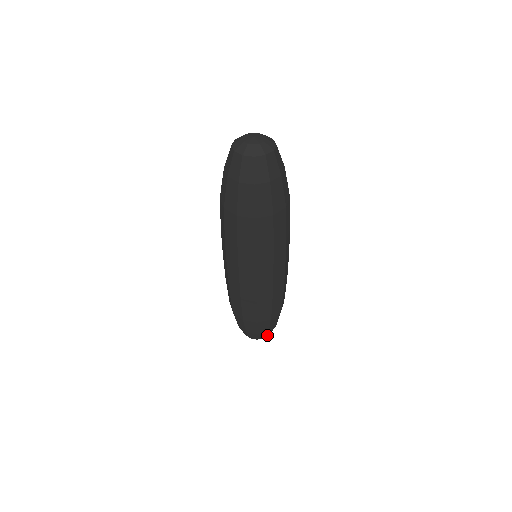
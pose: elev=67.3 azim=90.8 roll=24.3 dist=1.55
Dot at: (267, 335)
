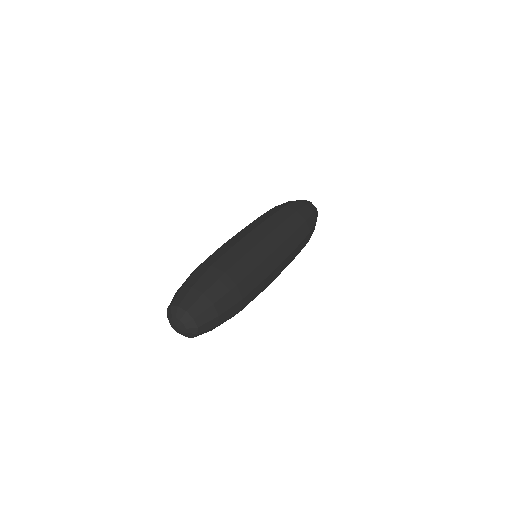
Dot at: (198, 320)
